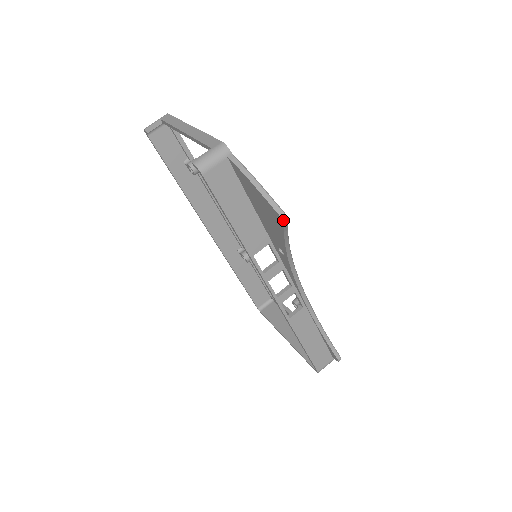
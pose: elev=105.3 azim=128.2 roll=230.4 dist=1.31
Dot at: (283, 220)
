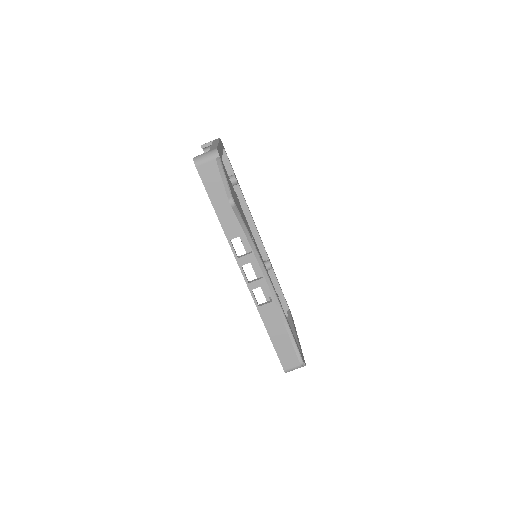
Dot at: (230, 203)
